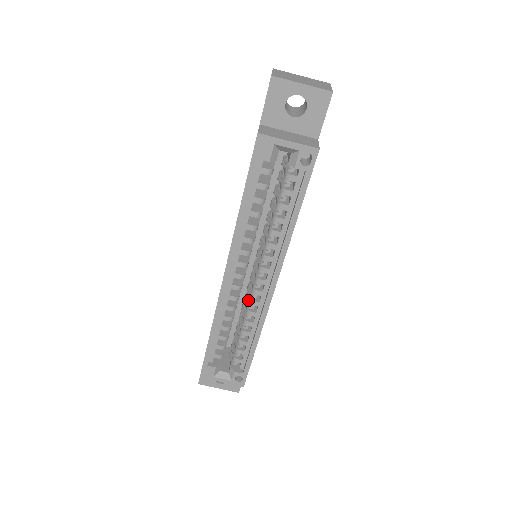
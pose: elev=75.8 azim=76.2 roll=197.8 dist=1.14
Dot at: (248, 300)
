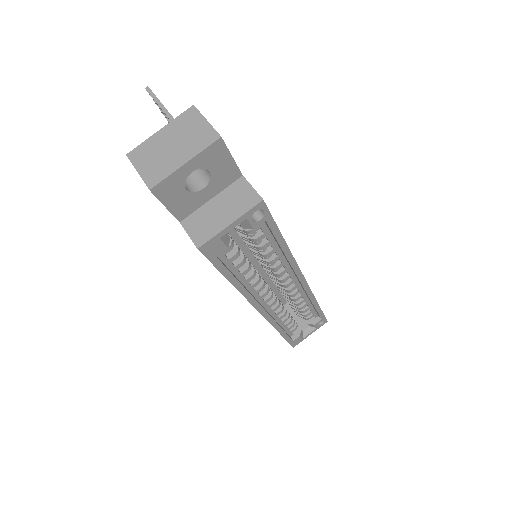
Dot at: (286, 294)
